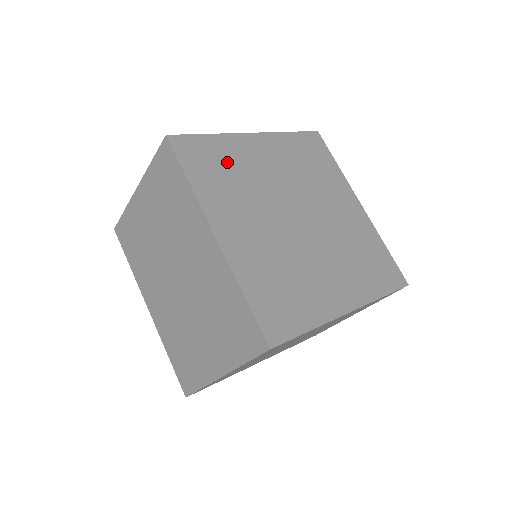
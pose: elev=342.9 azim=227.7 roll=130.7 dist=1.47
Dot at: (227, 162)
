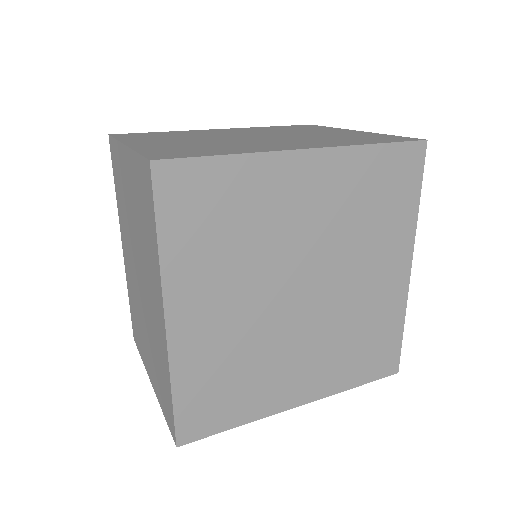
Dot at: (235, 207)
